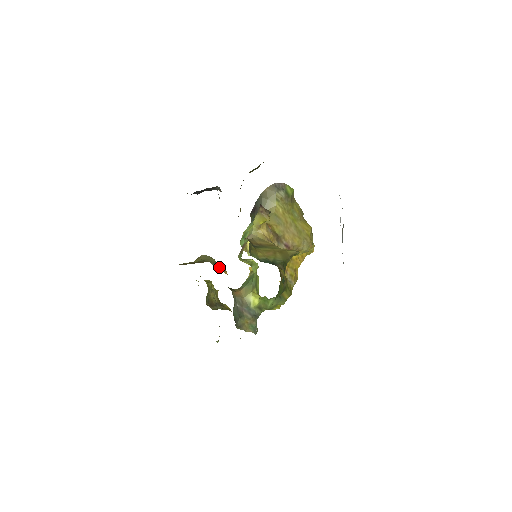
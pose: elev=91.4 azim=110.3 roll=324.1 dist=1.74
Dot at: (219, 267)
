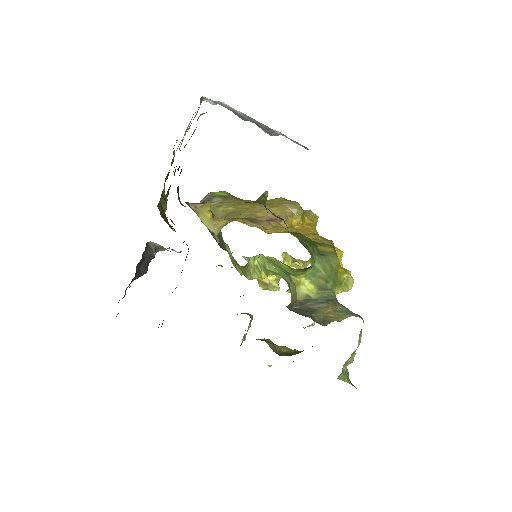
Dot at: occluded
